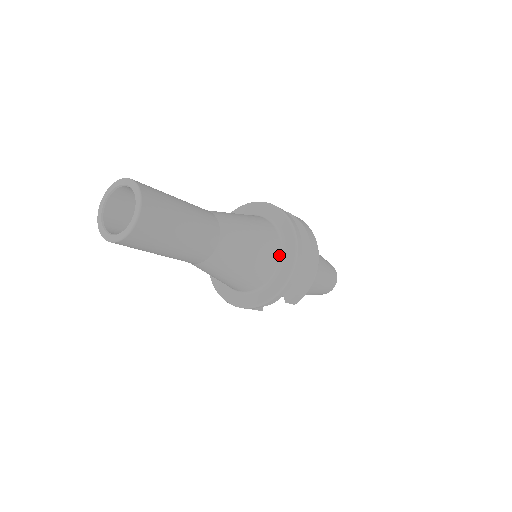
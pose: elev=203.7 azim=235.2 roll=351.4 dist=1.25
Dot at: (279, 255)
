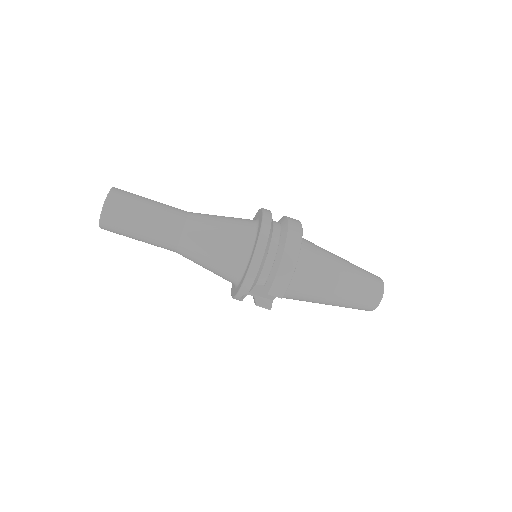
Dot at: (249, 246)
